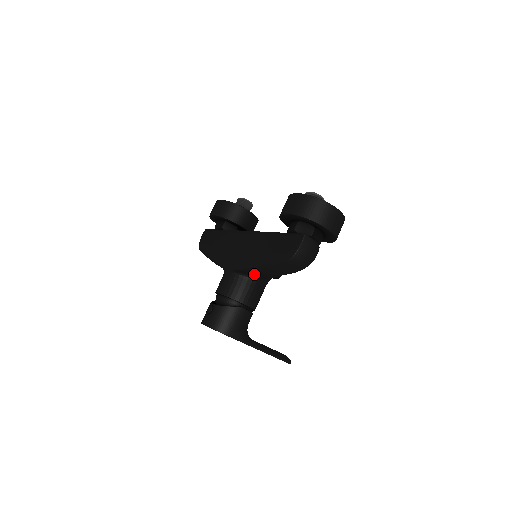
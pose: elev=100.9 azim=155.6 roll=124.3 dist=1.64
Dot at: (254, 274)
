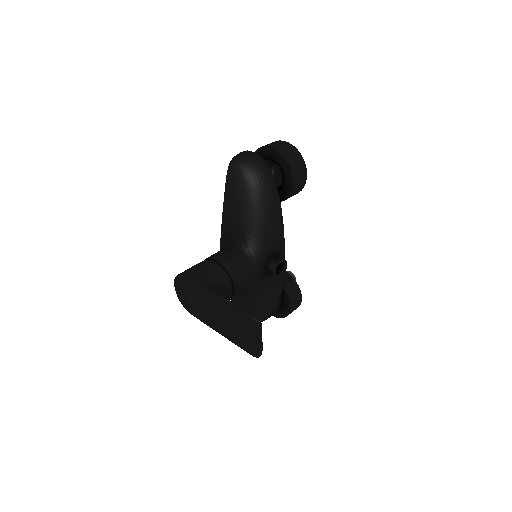
Dot at: (231, 235)
